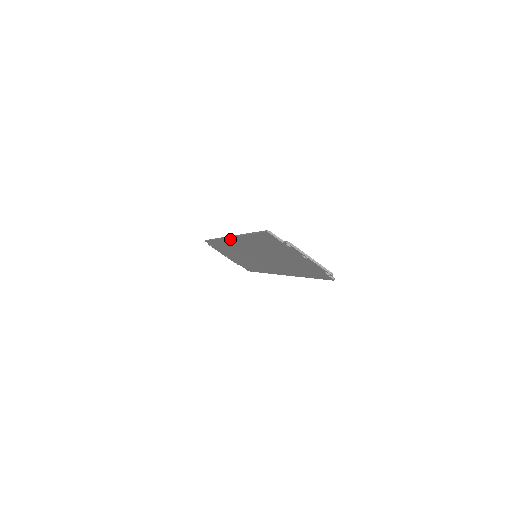
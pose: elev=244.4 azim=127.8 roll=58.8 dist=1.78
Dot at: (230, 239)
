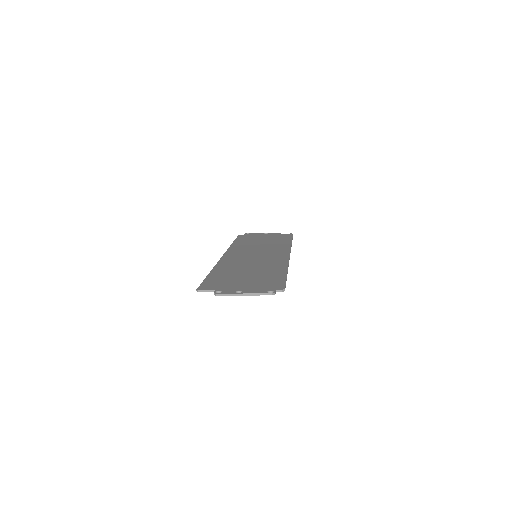
Dot at: occluded
